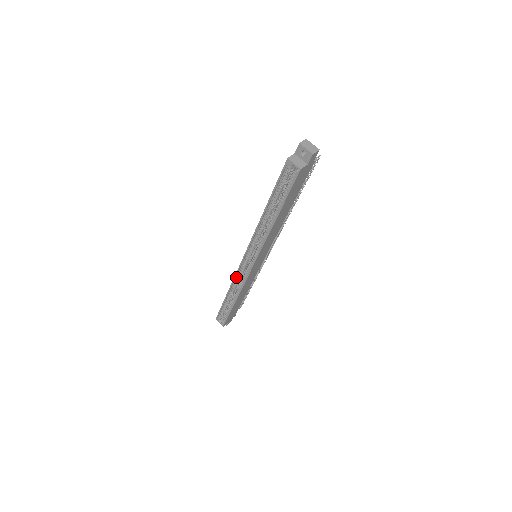
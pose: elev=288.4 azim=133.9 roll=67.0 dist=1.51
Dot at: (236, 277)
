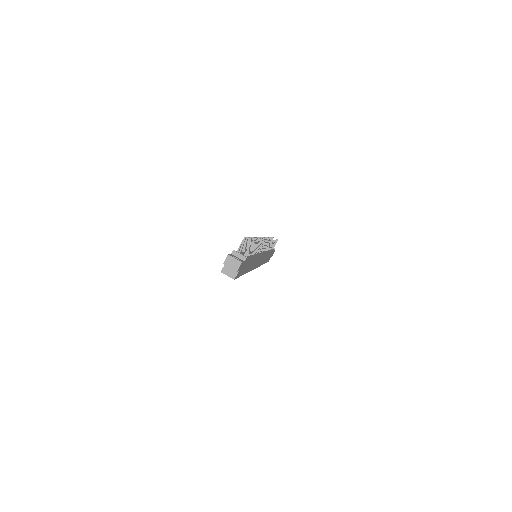
Dot at: occluded
